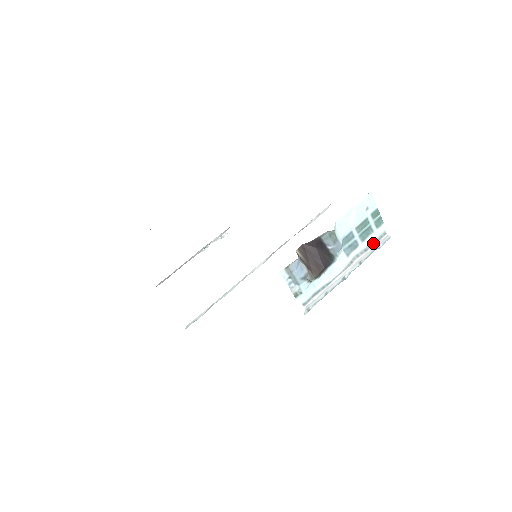
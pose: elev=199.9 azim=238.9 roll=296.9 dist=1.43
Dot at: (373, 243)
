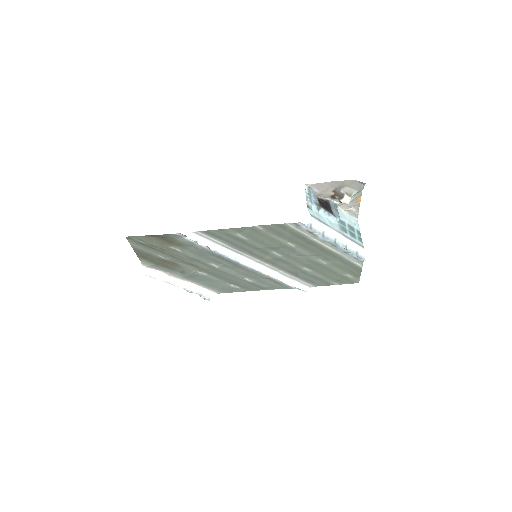
Dot at: (356, 243)
